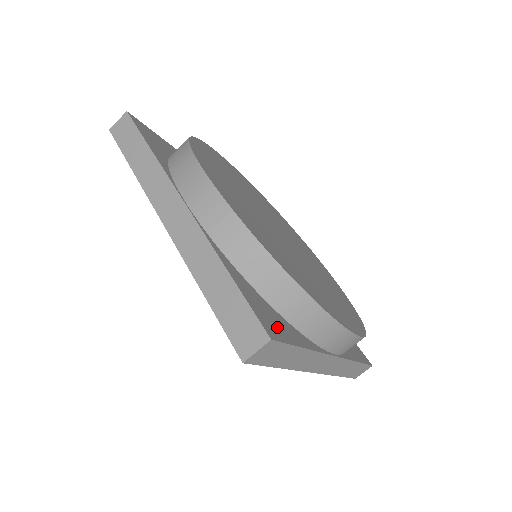
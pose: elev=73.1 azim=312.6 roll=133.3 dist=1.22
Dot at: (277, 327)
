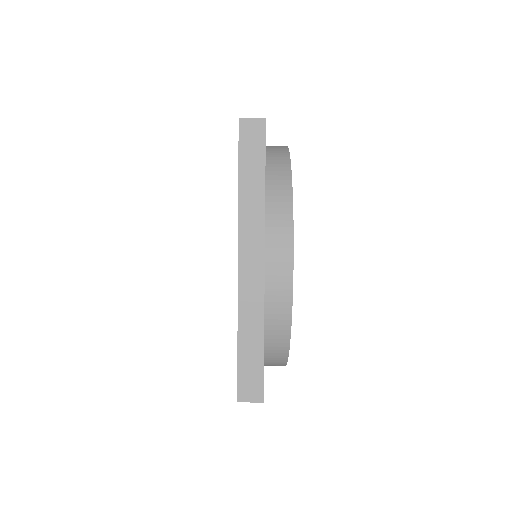
Dot at: occluded
